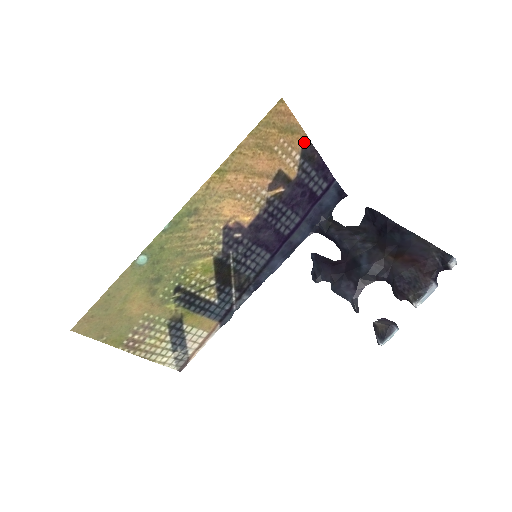
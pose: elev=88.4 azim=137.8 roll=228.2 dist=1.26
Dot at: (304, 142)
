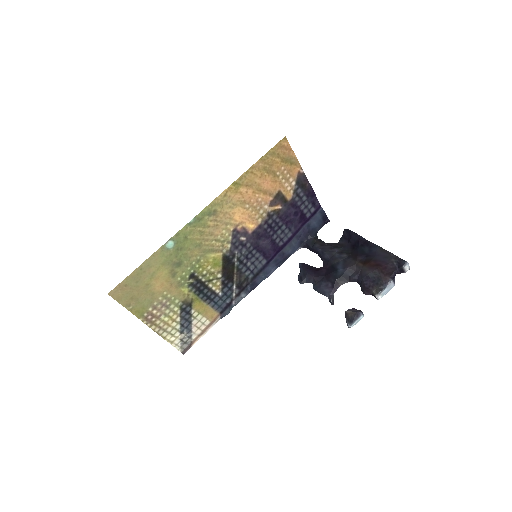
Dot at: (299, 172)
